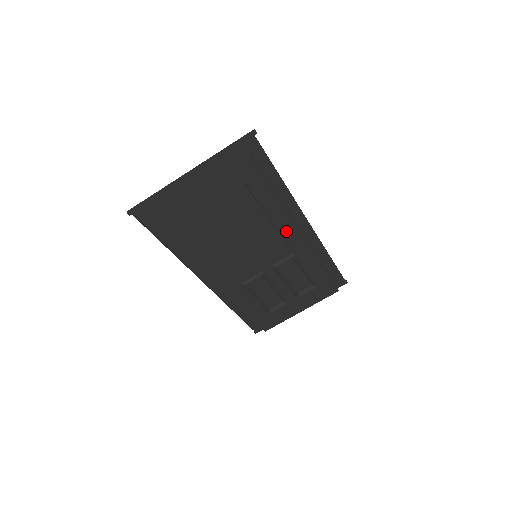
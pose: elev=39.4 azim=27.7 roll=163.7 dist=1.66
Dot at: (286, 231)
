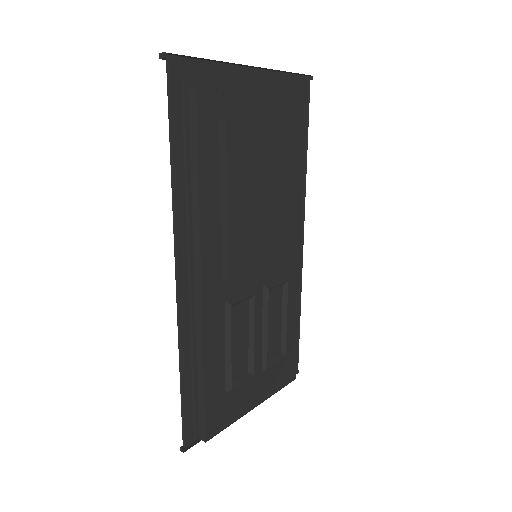
Dot at: occluded
